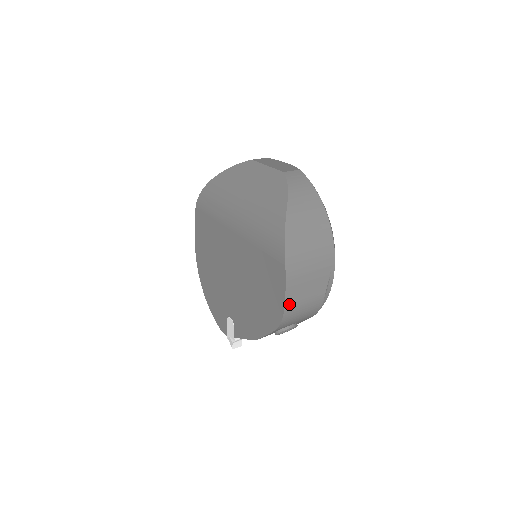
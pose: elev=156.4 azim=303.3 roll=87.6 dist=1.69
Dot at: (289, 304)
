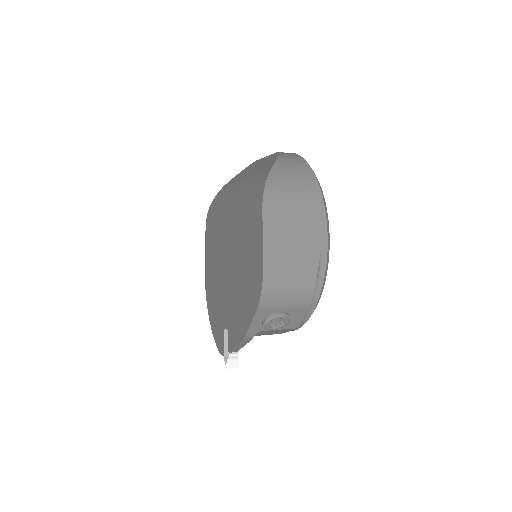
Dot at: (269, 269)
